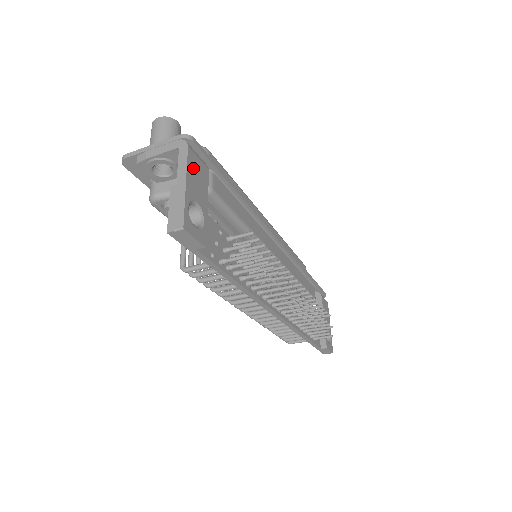
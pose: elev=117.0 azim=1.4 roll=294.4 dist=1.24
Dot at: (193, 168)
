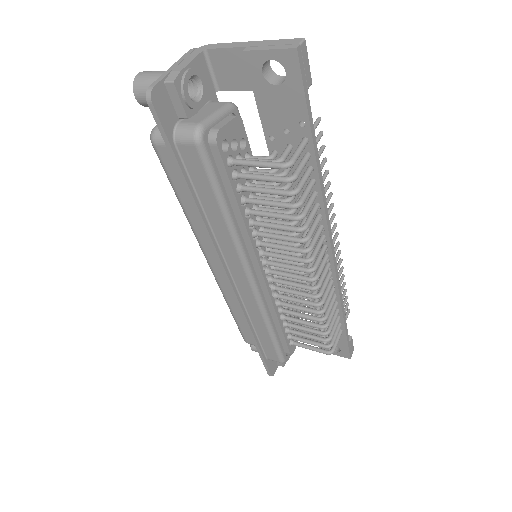
Dot at: occluded
